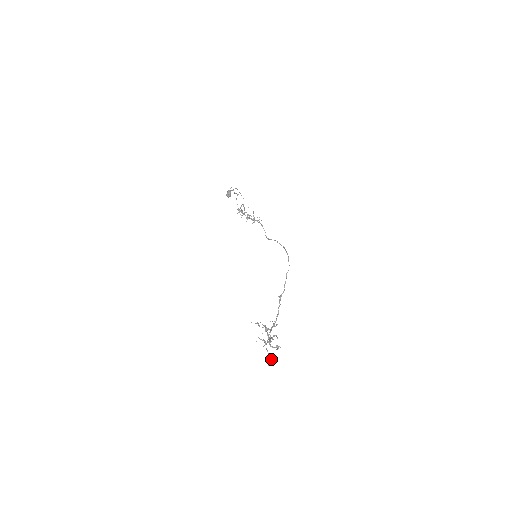
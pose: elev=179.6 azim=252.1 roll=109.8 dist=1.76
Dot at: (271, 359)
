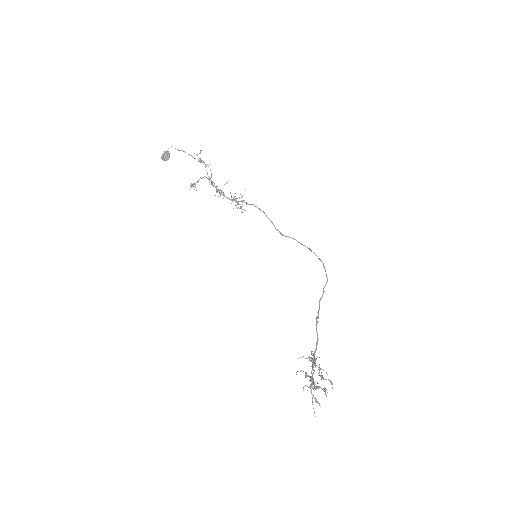
Dot at: occluded
